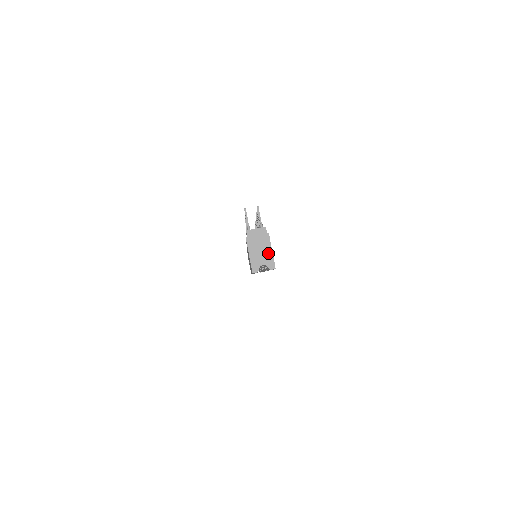
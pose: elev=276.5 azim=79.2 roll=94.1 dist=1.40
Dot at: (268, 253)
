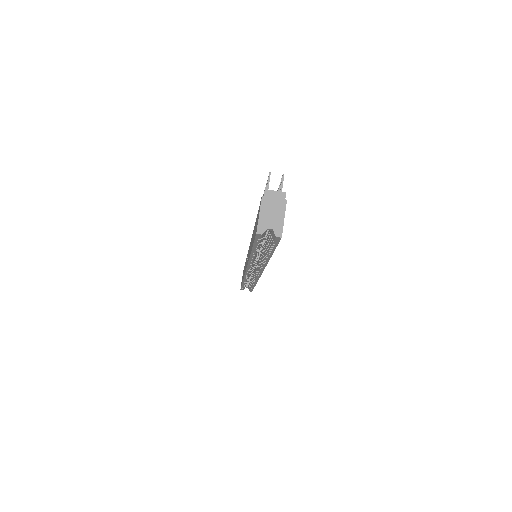
Dot at: (279, 219)
